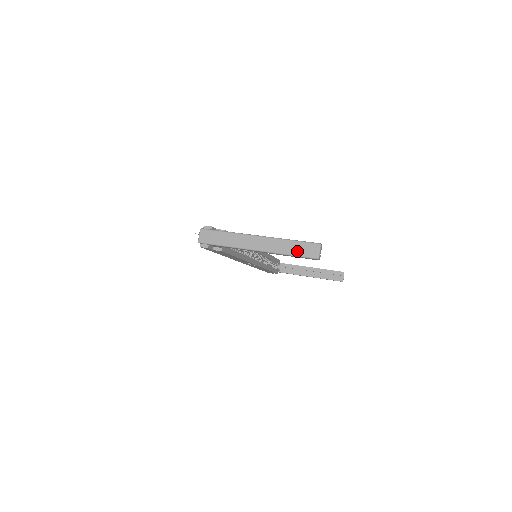
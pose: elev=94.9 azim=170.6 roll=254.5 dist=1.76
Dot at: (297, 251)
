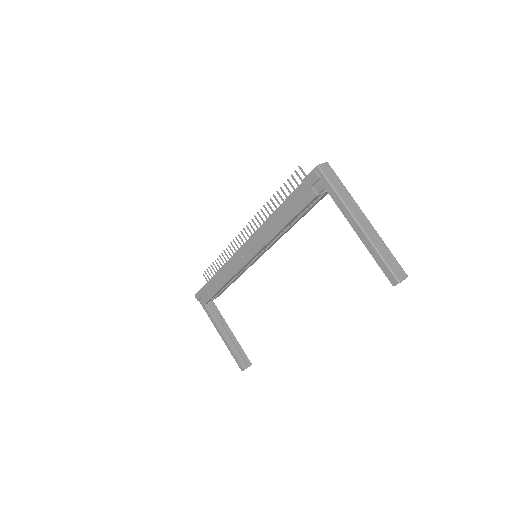
Dot at: (388, 259)
